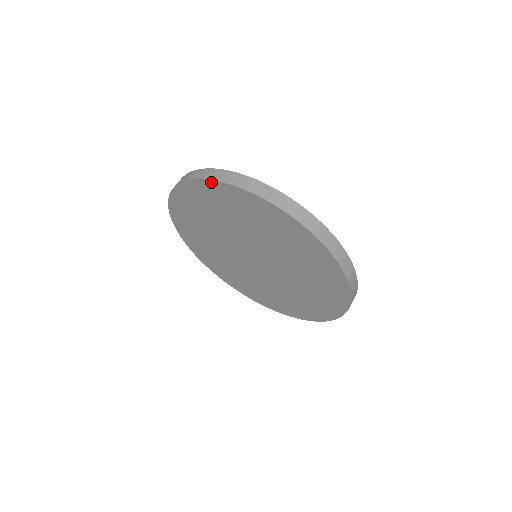
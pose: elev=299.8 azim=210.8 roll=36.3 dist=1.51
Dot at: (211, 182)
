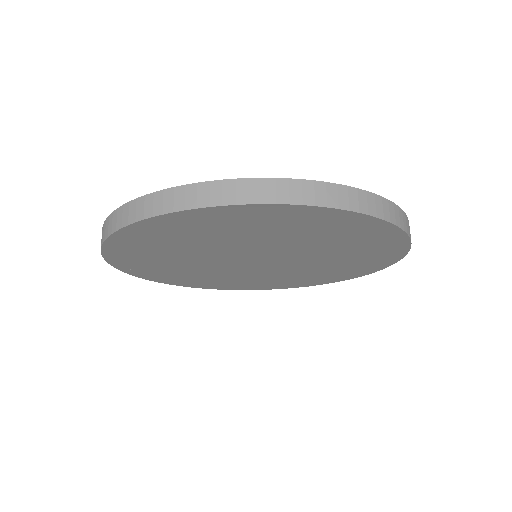
Dot at: (169, 215)
